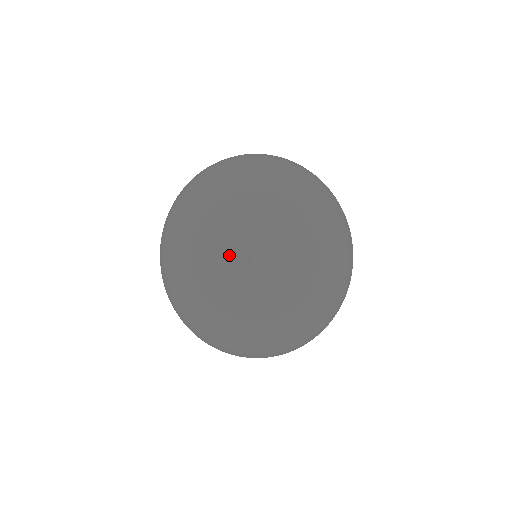
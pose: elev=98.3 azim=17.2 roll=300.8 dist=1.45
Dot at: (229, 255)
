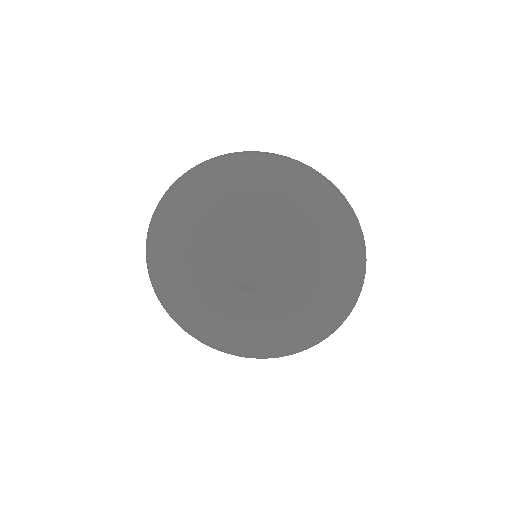
Dot at: (244, 288)
